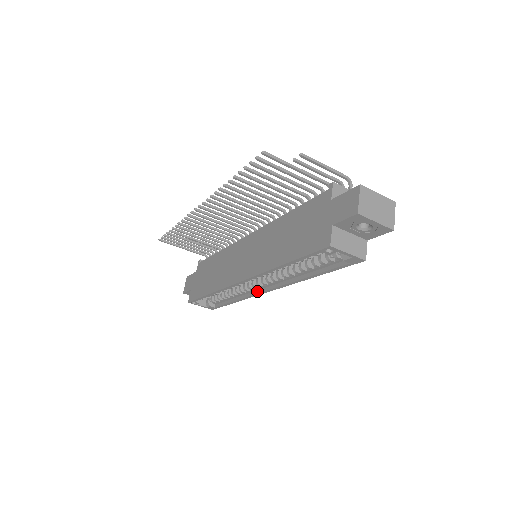
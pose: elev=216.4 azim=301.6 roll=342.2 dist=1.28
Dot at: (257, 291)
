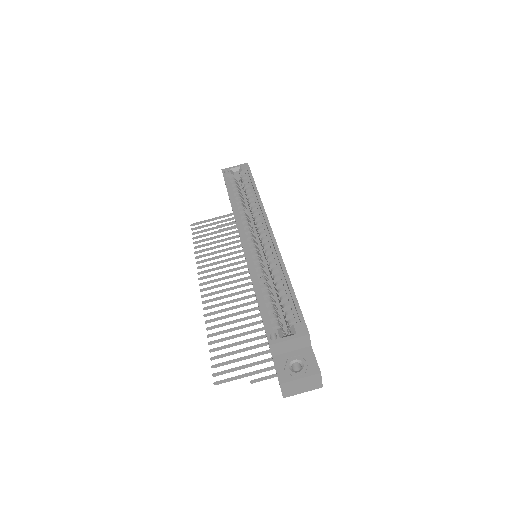
Dot at: (273, 245)
